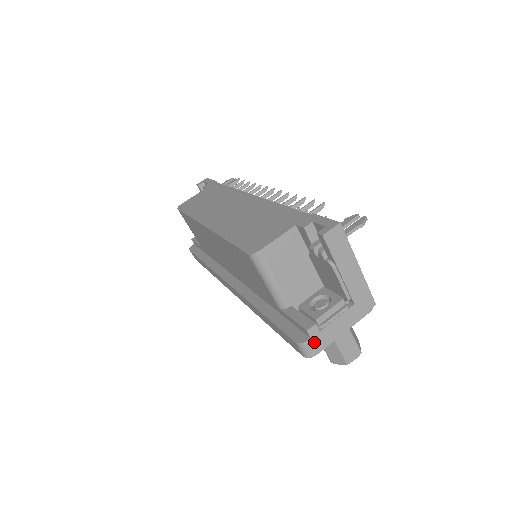
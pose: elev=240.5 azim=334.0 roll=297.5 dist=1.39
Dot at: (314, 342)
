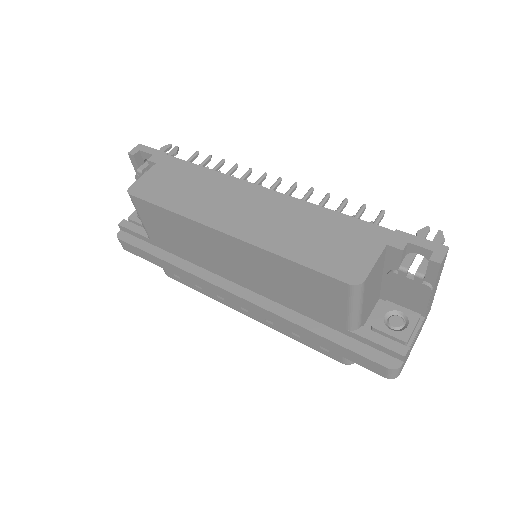
Dot at: (403, 364)
